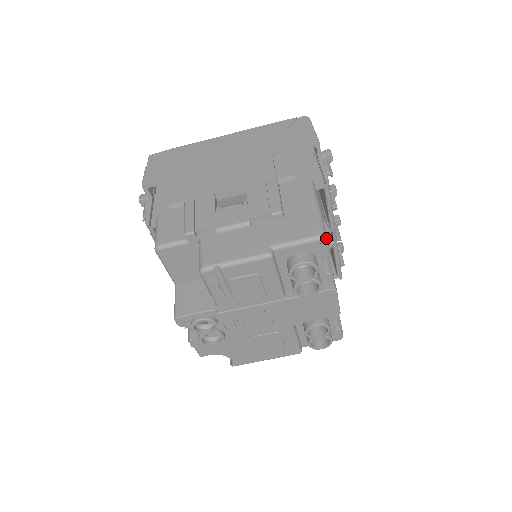
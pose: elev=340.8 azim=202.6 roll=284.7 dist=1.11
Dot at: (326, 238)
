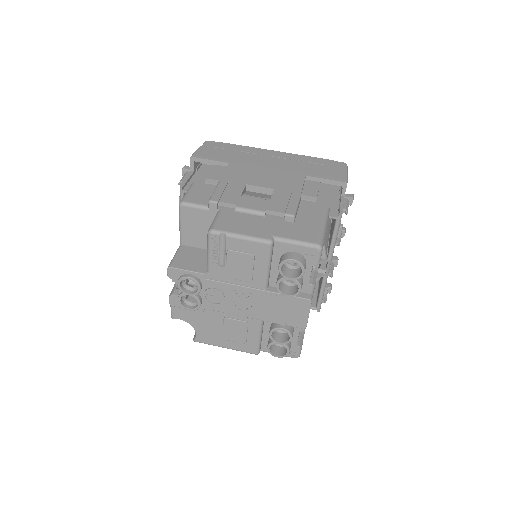
Dot at: (321, 249)
